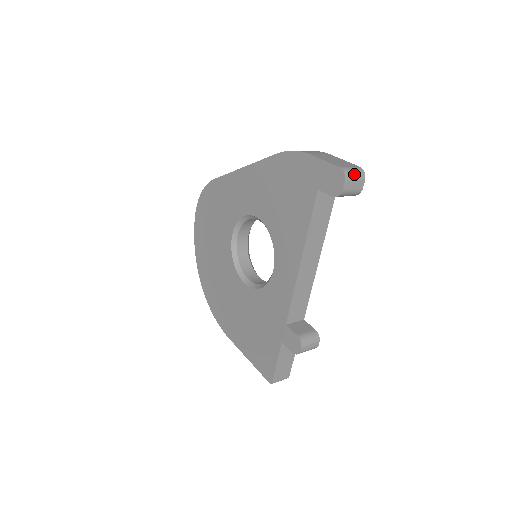
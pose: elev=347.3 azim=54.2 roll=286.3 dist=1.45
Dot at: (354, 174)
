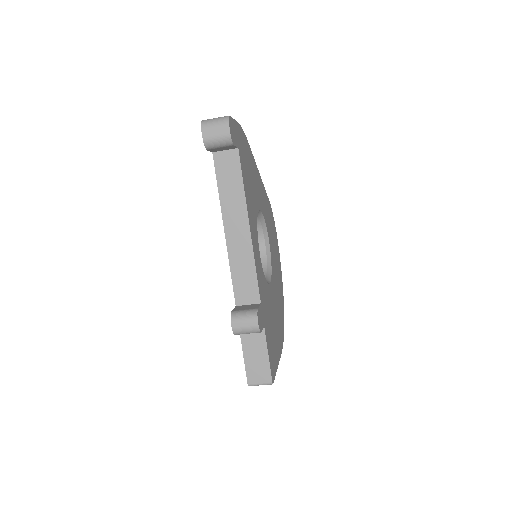
Dot at: (214, 121)
